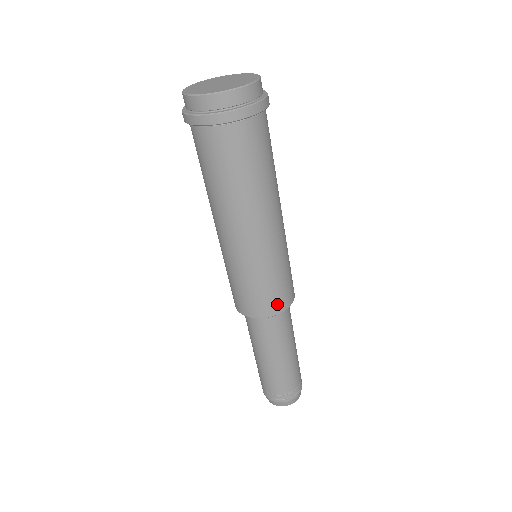
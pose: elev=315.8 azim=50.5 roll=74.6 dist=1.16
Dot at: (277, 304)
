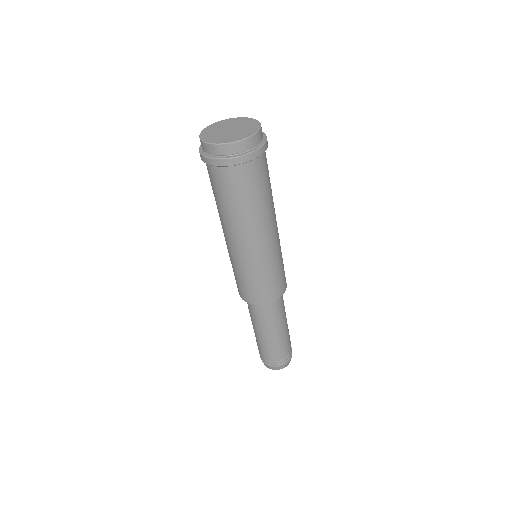
Dot at: (271, 295)
